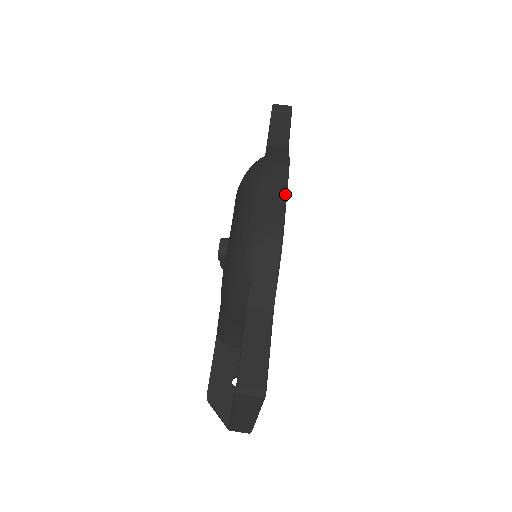
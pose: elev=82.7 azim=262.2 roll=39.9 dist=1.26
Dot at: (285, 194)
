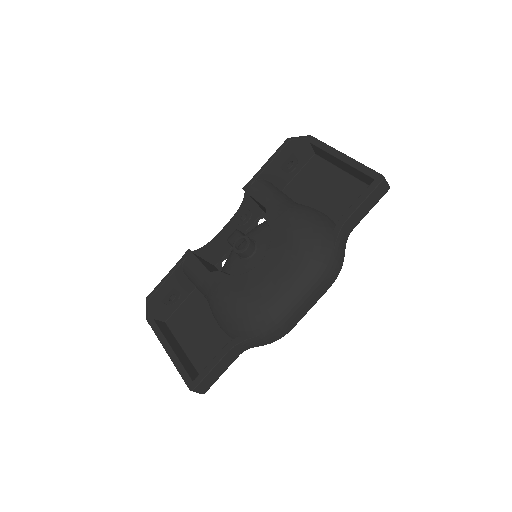
Dot at: occluded
